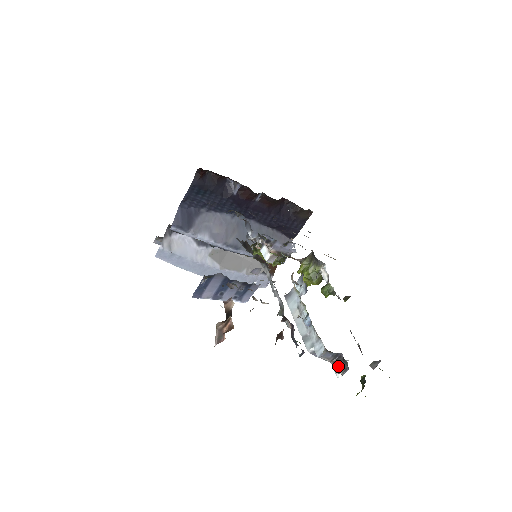
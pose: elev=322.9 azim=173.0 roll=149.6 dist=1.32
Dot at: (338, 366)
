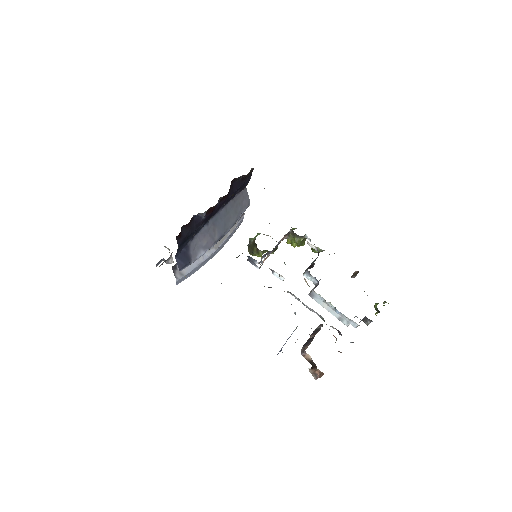
Dot at: (366, 322)
